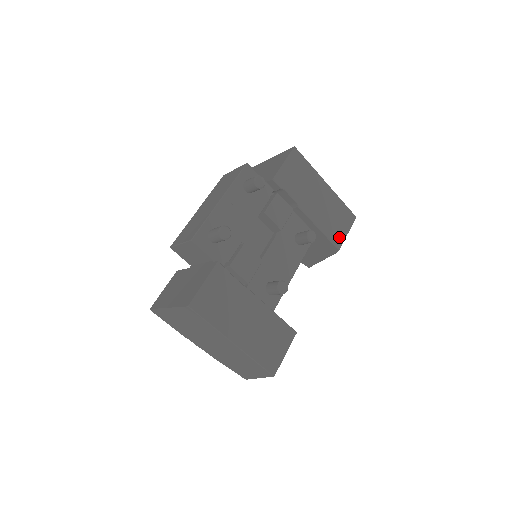
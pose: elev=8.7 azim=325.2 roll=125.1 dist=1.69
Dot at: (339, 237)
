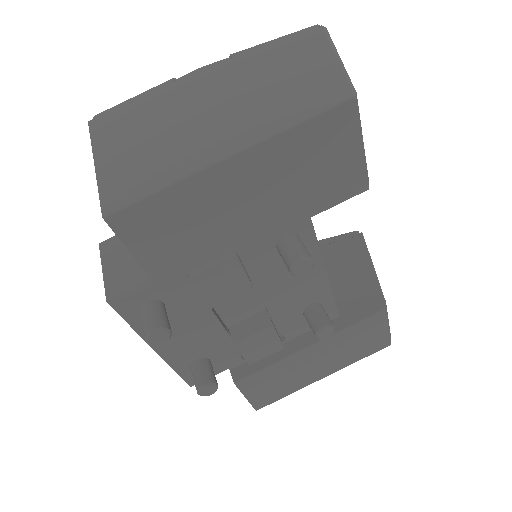
Dot at: (350, 178)
